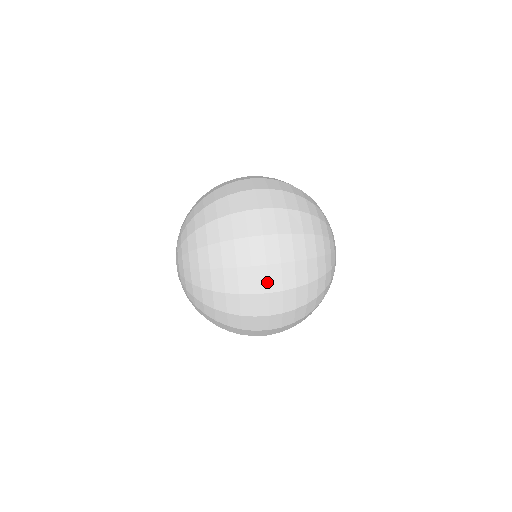
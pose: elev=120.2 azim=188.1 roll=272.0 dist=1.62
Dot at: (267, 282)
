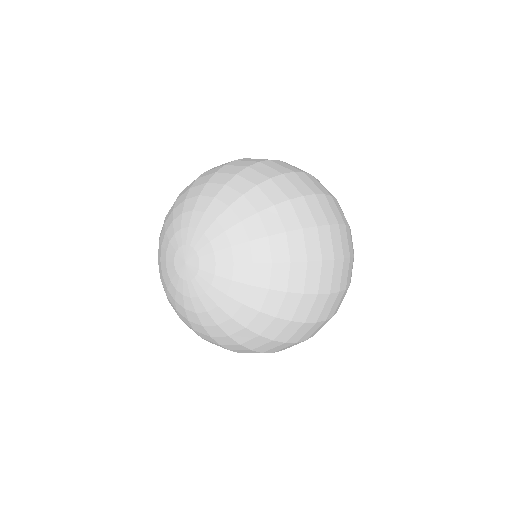
Dot at: (332, 212)
